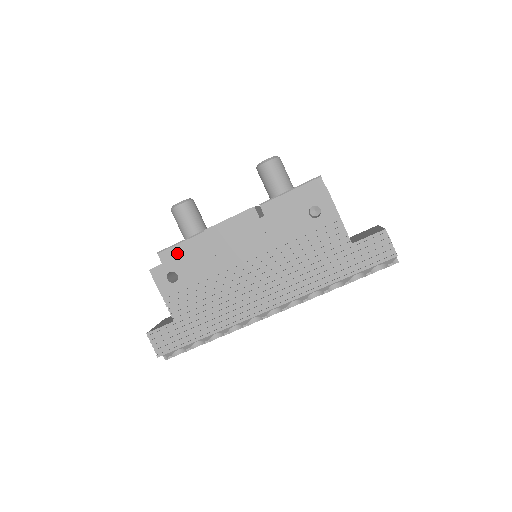
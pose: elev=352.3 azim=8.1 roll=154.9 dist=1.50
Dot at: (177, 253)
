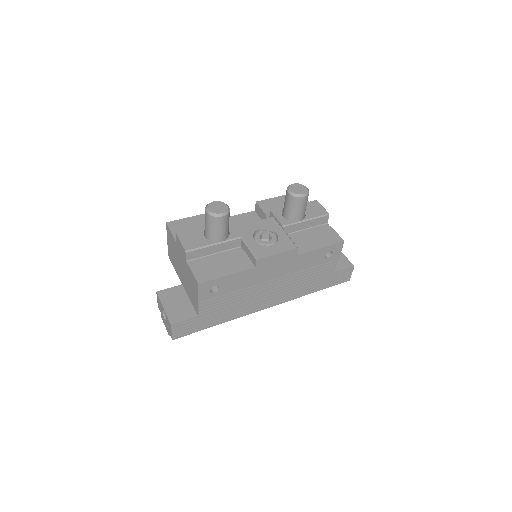
Dot at: (203, 253)
